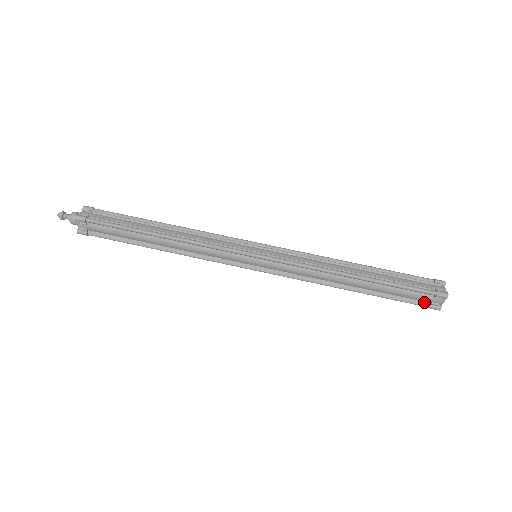
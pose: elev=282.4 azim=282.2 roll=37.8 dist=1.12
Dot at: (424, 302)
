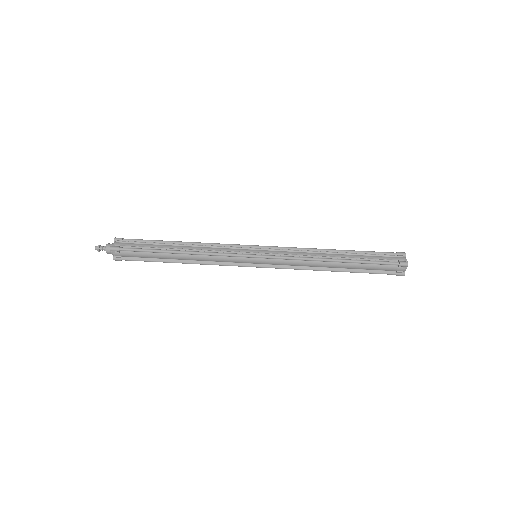
Dot at: (391, 271)
